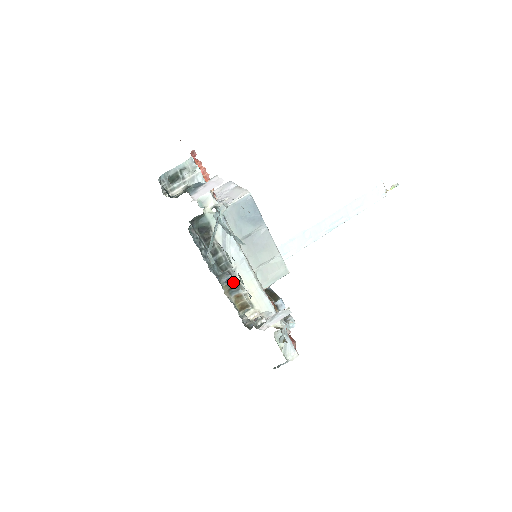
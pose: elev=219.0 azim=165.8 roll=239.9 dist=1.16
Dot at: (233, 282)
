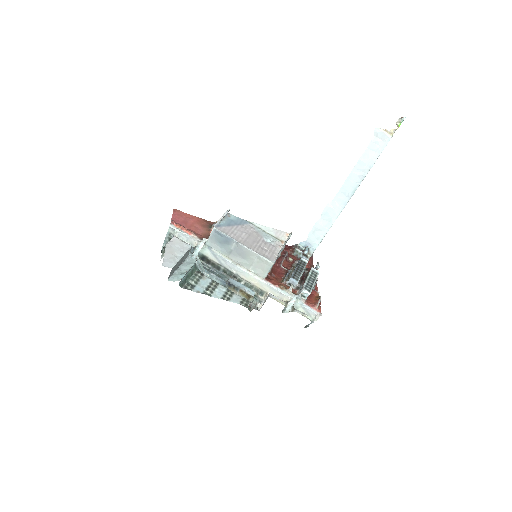
Dot at: (231, 284)
